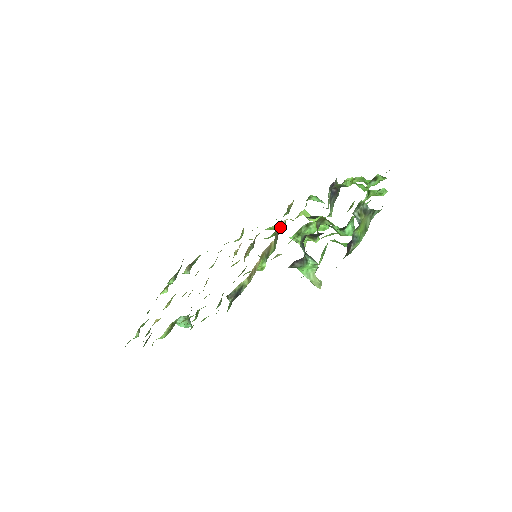
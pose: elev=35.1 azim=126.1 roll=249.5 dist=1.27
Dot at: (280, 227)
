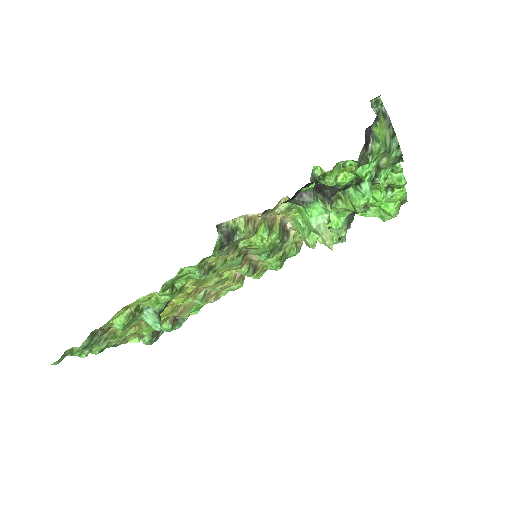
Dot at: (287, 228)
